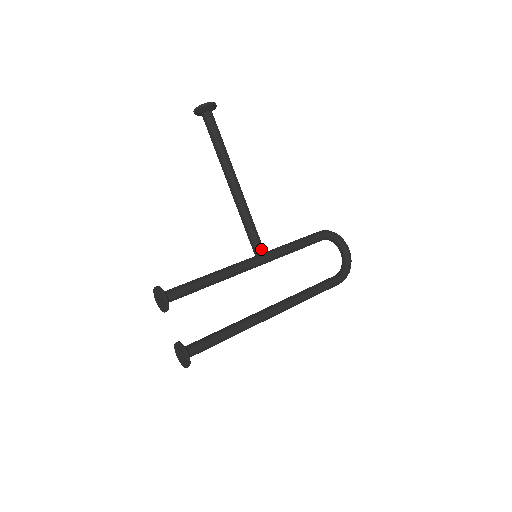
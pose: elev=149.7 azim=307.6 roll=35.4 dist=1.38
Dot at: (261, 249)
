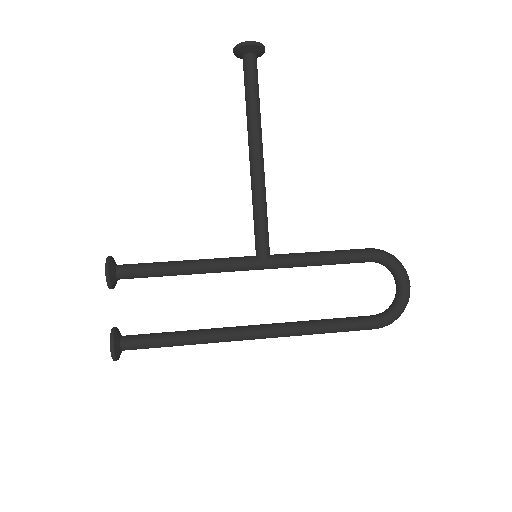
Dot at: (263, 249)
